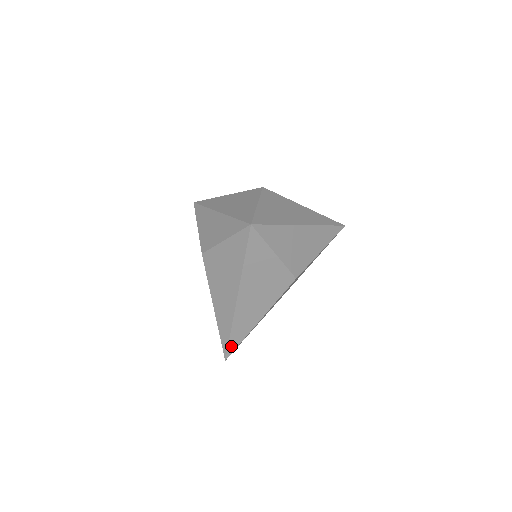
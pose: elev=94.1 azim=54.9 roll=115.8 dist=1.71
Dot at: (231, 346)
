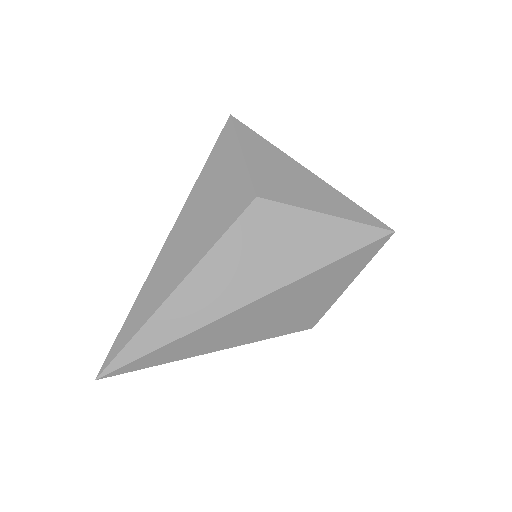
Dot at: (139, 362)
